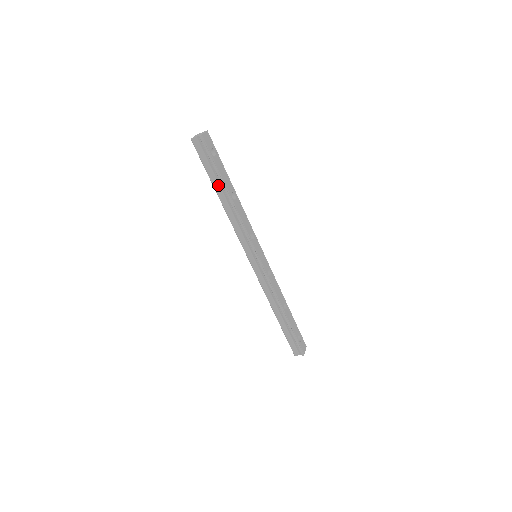
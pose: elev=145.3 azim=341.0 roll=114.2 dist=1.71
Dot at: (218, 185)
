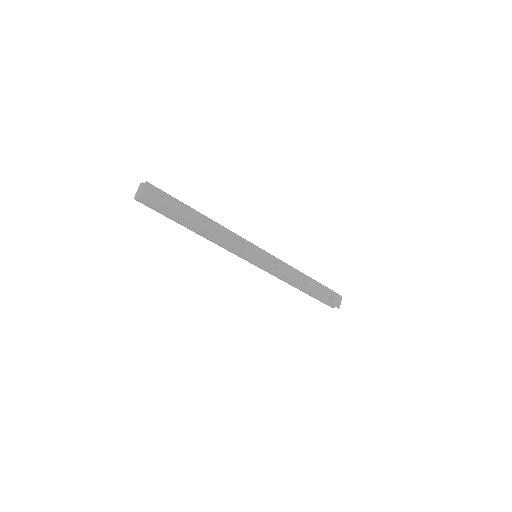
Dot at: (184, 223)
